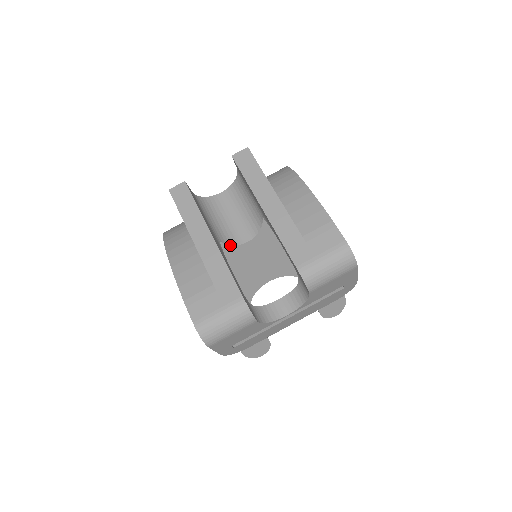
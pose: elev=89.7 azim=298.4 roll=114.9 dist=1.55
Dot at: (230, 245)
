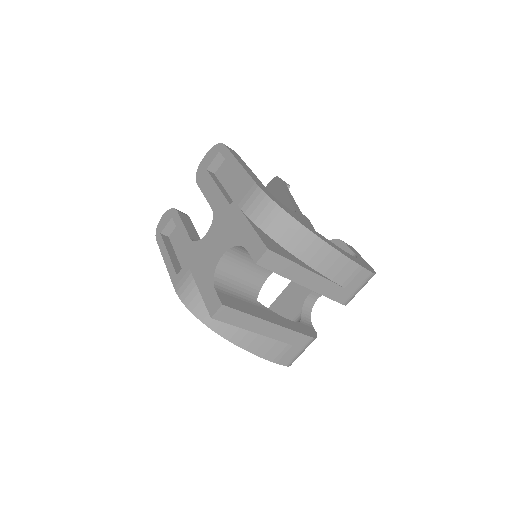
Dot at: occluded
